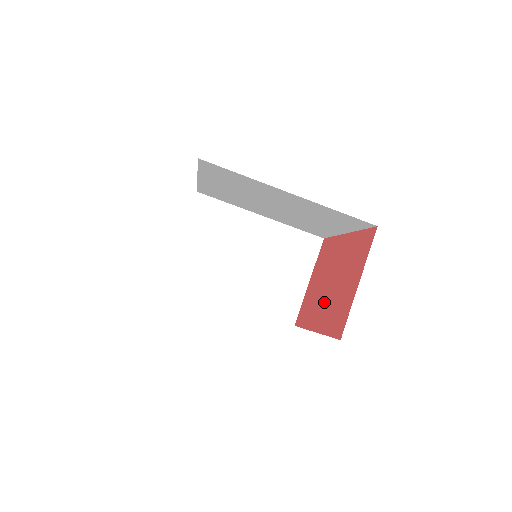
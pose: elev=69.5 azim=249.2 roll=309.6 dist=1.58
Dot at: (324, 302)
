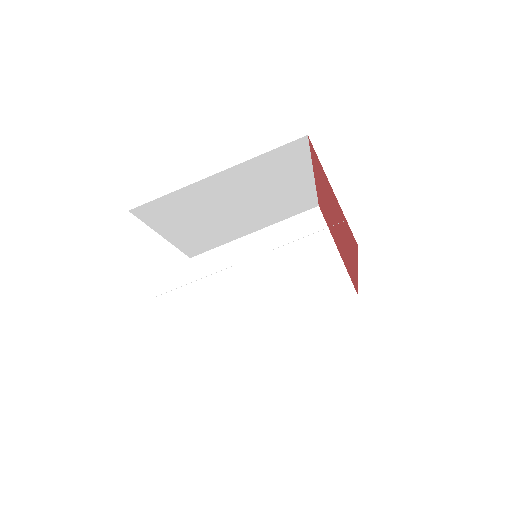
Dot at: occluded
